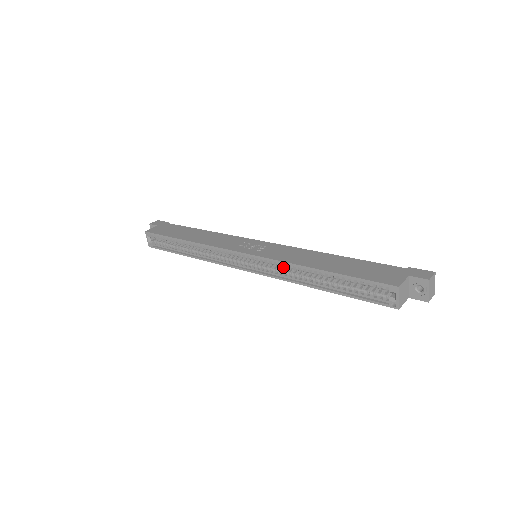
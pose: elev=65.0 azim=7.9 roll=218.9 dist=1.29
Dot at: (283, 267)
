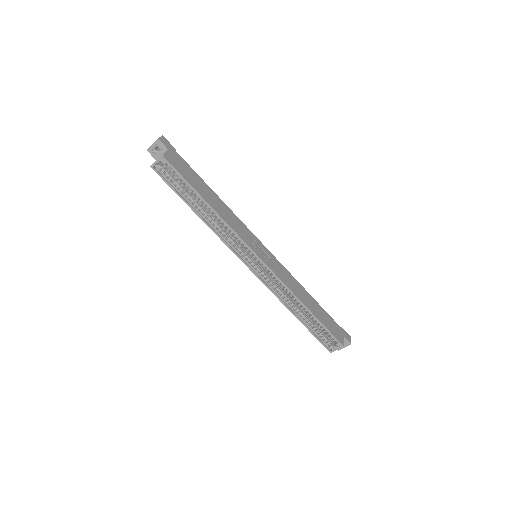
Dot at: (277, 283)
